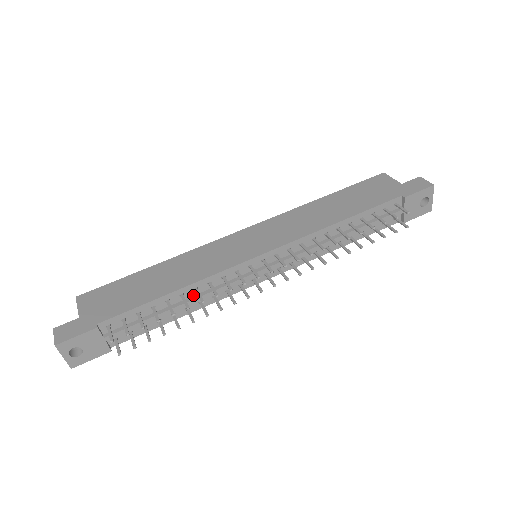
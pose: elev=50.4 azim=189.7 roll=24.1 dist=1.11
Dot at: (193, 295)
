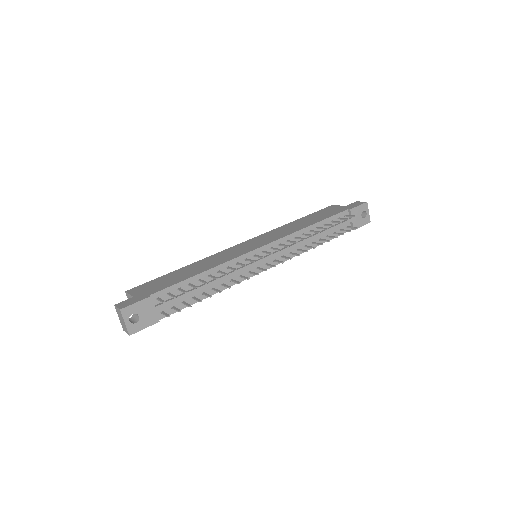
Dot at: occluded
